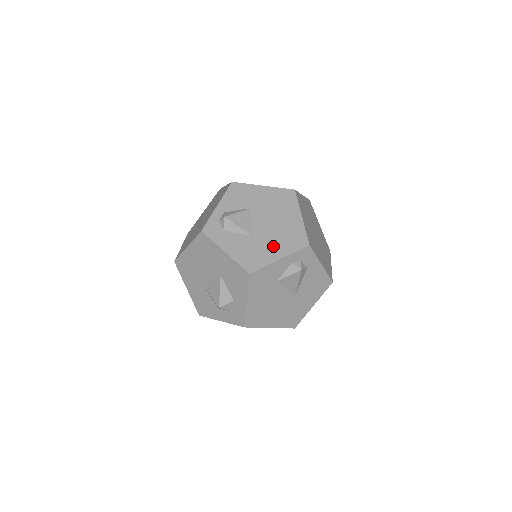
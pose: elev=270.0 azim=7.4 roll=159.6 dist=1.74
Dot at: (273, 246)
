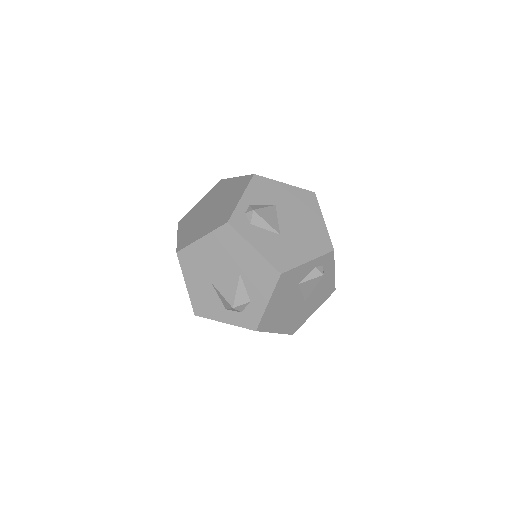
Dot at: (301, 247)
